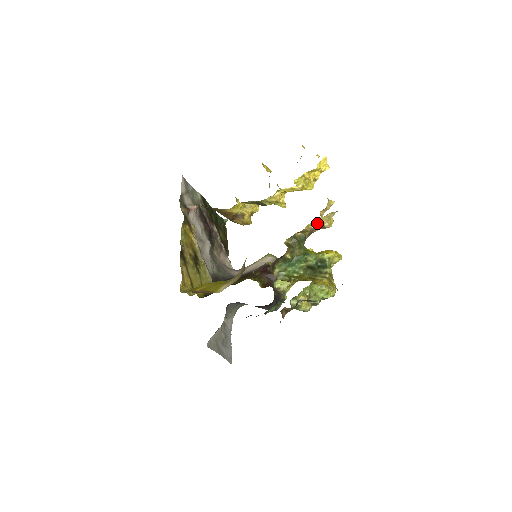
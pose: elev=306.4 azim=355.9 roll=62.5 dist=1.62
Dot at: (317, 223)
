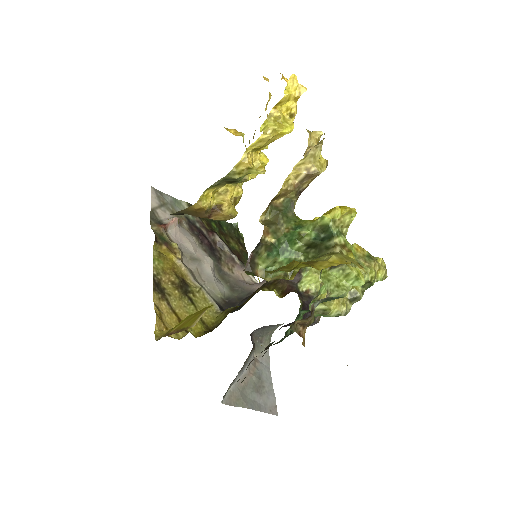
Dot at: (298, 172)
